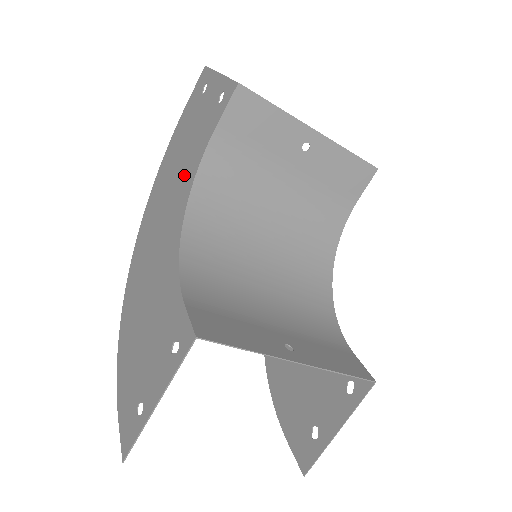
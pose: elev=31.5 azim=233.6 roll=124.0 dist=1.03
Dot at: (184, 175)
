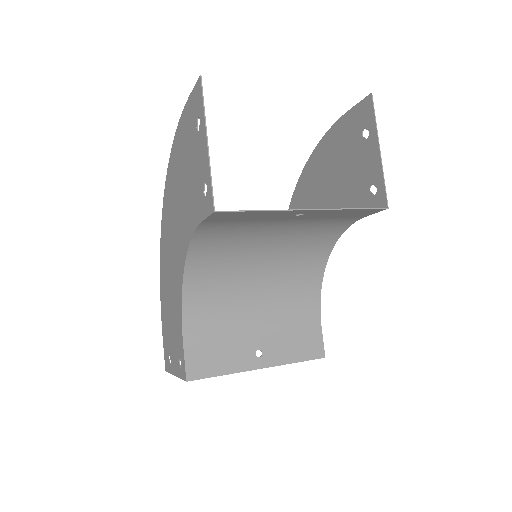
Dot at: (184, 219)
